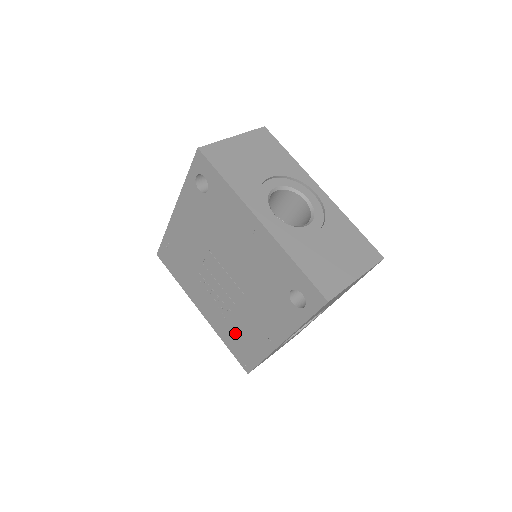
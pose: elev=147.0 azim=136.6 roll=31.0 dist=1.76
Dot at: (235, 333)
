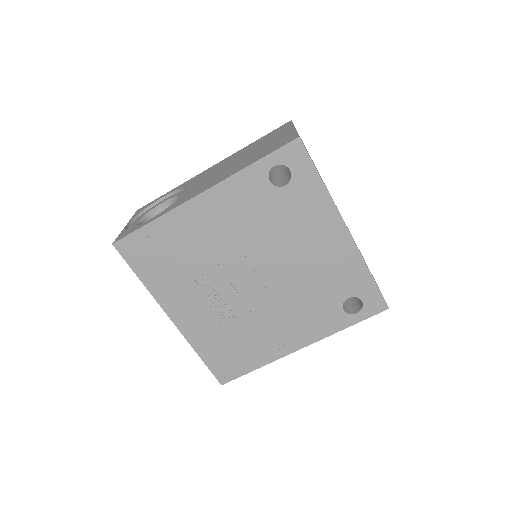
Dot at: (228, 342)
